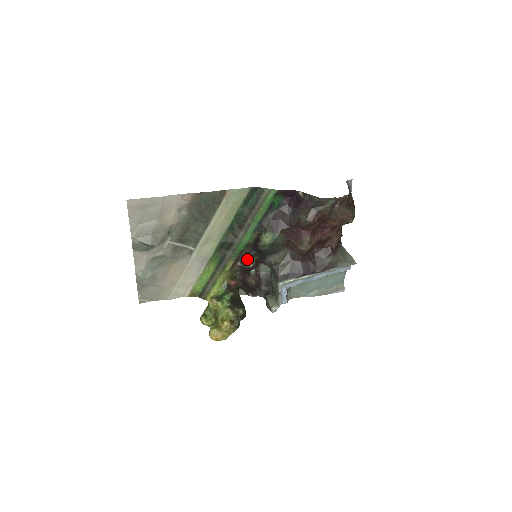
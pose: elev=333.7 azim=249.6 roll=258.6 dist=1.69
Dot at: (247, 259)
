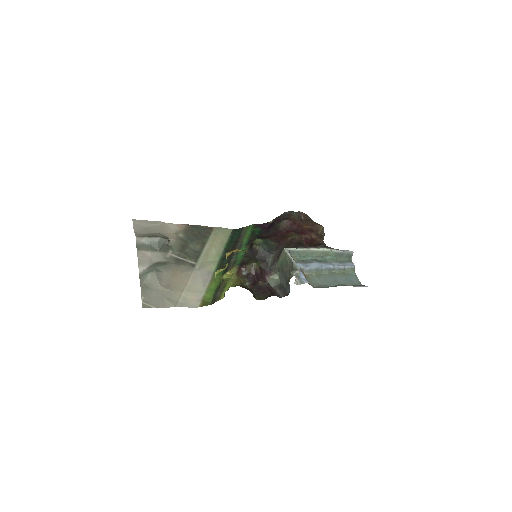
Dot at: (249, 263)
